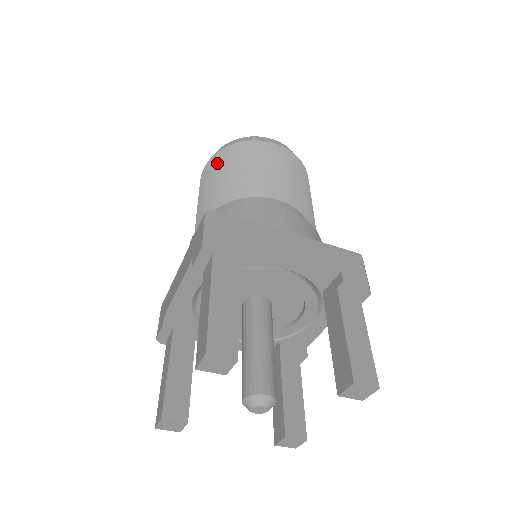
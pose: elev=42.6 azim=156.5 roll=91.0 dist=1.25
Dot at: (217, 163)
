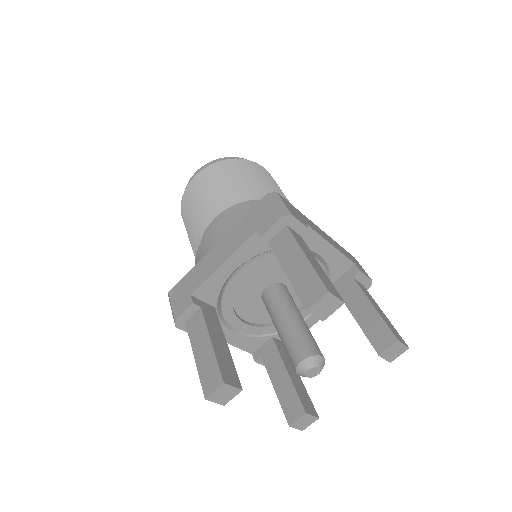
Dot at: (217, 171)
